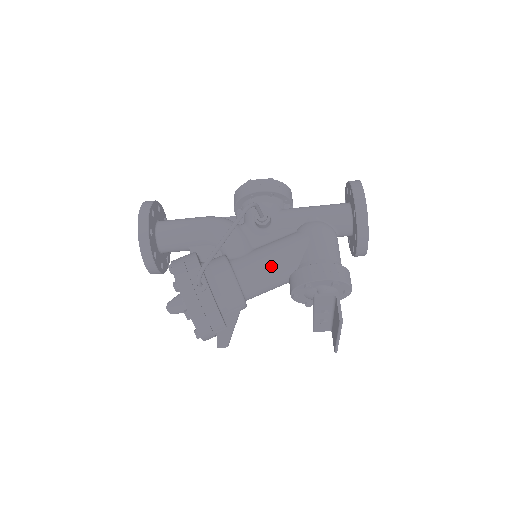
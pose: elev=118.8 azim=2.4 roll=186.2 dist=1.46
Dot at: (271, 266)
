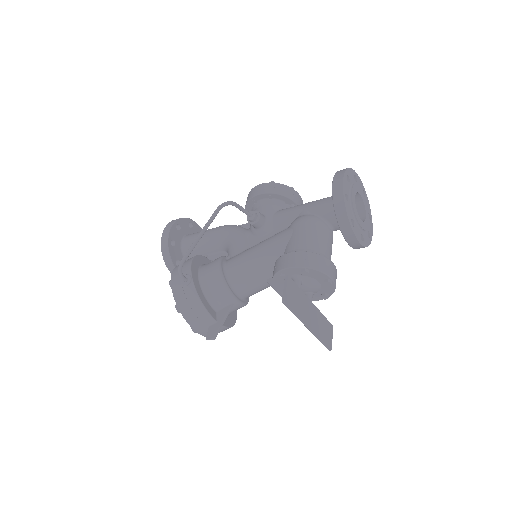
Dot at: (255, 261)
